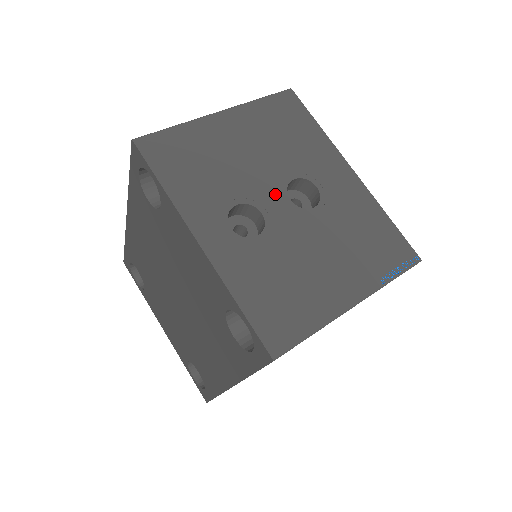
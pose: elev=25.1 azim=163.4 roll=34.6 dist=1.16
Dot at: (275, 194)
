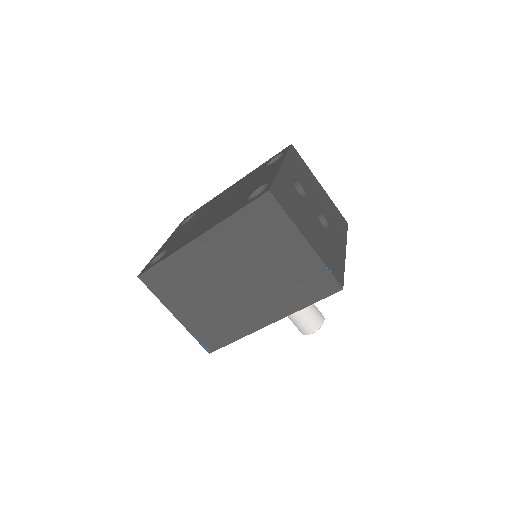
Dot at: (315, 206)
